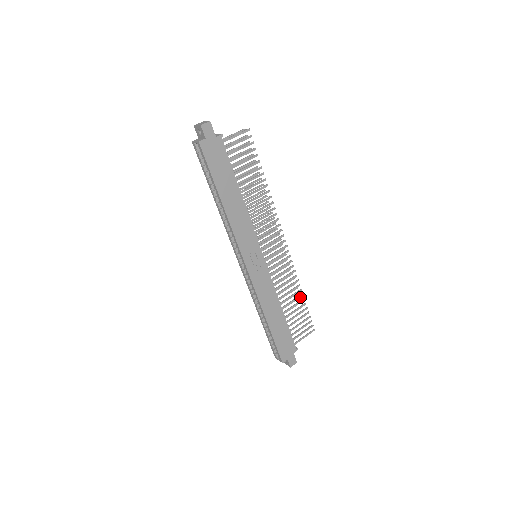
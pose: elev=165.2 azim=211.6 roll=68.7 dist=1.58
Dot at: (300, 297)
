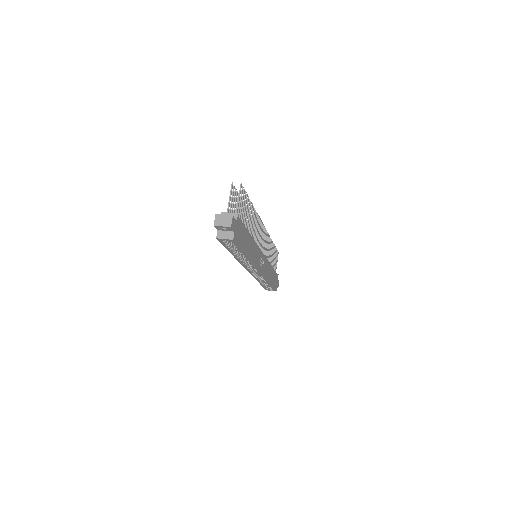
Dot at: occluded
